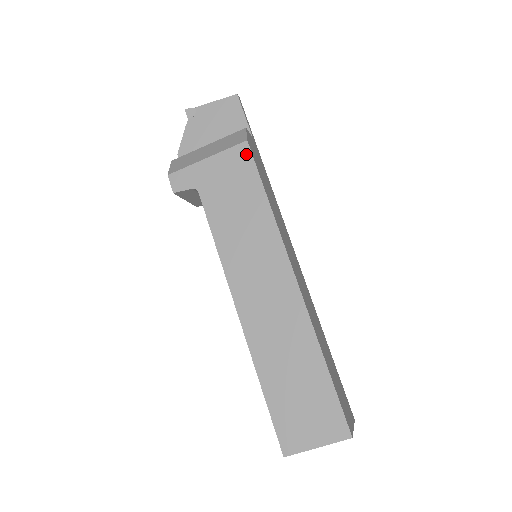
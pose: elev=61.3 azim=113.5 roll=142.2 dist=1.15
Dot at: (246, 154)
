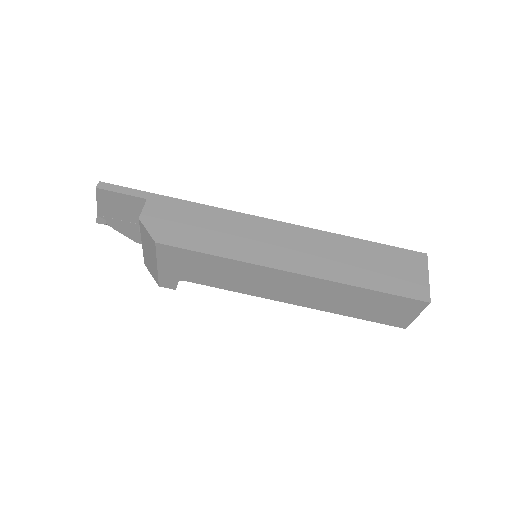
Dot at: (168, 249)
